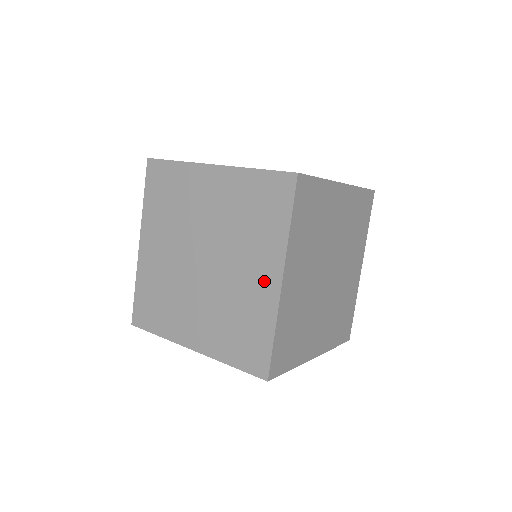
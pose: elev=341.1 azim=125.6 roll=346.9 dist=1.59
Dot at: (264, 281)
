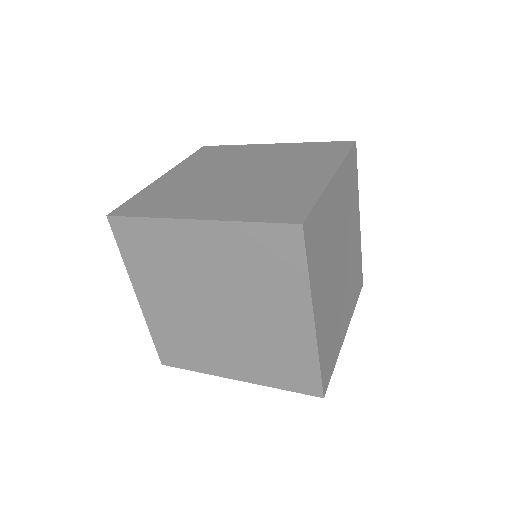
Dot at: (294, 324)
